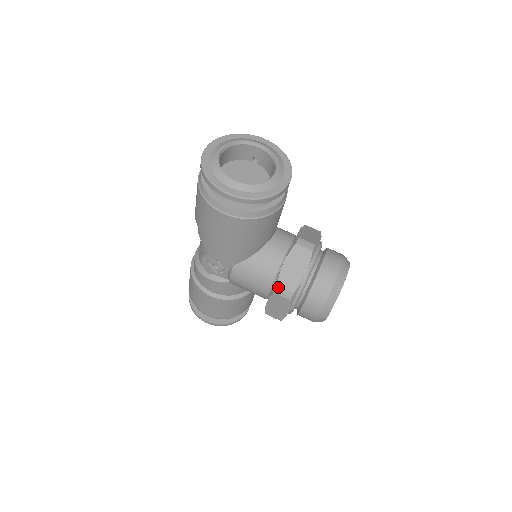
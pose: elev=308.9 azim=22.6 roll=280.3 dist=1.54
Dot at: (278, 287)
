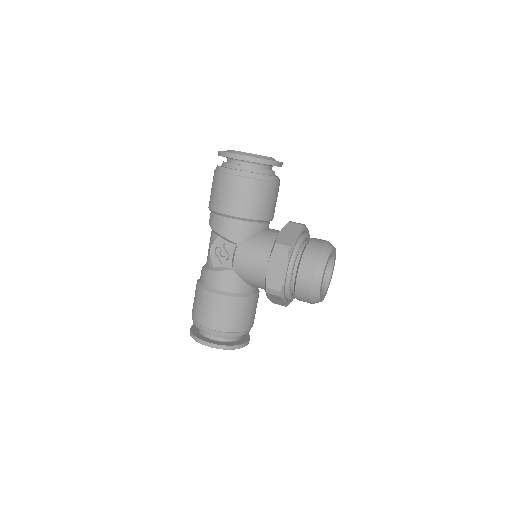
Dot at: (276, 244)
